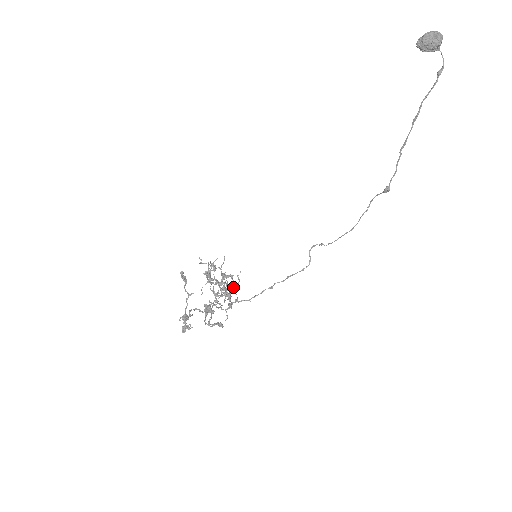
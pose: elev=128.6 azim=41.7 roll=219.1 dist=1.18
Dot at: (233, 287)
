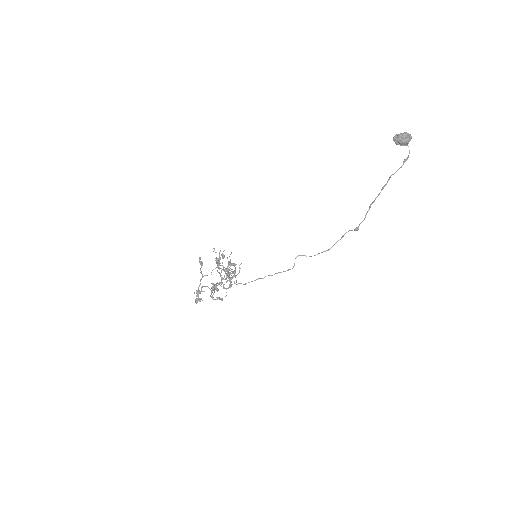
Dot at: (235, 275)
